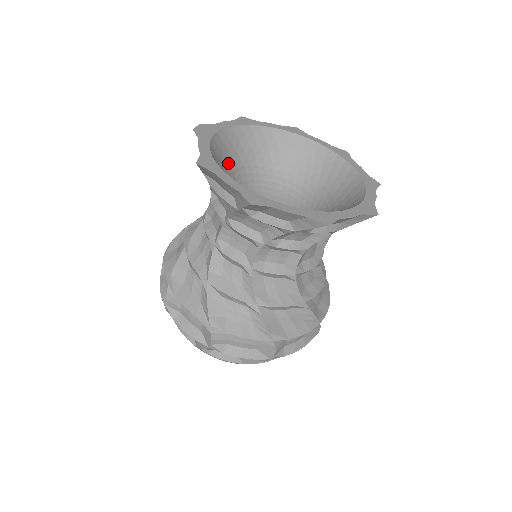
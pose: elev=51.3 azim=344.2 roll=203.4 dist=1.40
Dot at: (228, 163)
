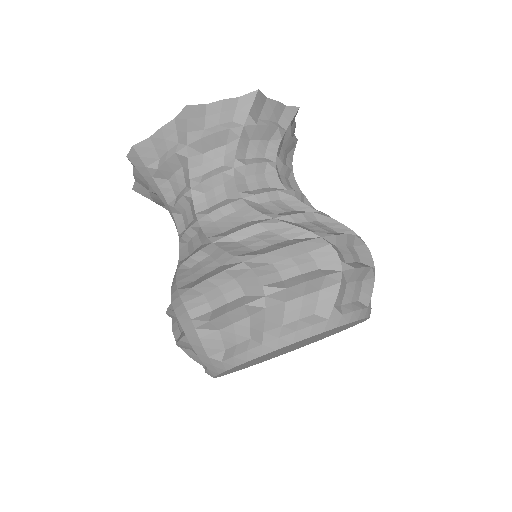
Dot at: occluded
